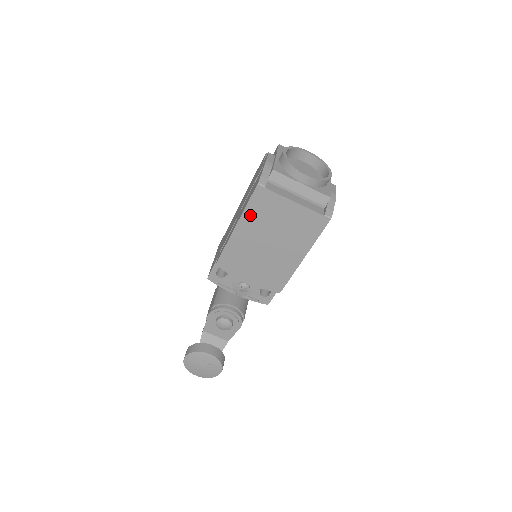
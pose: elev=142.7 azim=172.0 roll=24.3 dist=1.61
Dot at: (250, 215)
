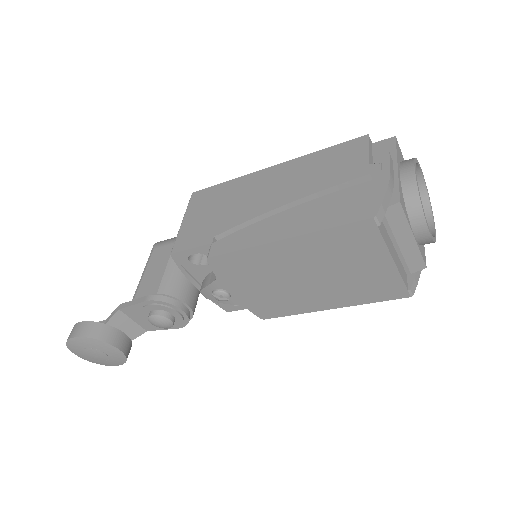
Dot at: (319, 240)
